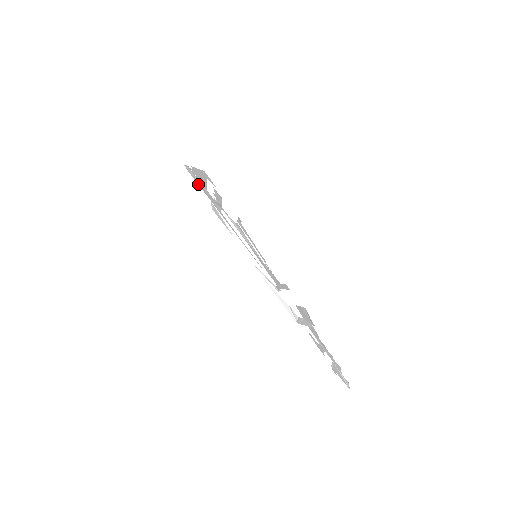
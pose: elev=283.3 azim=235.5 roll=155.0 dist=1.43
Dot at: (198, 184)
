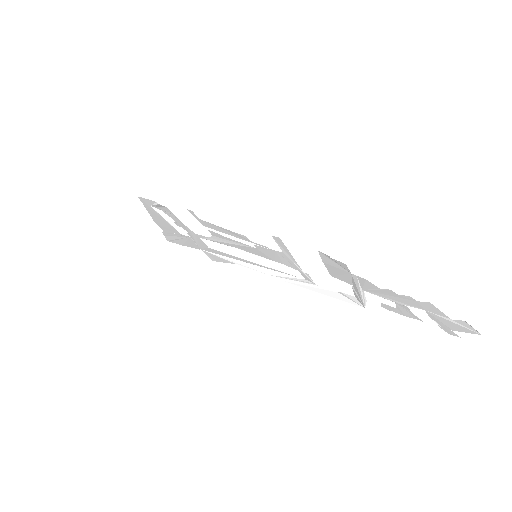
Dot at: (184, 245)
